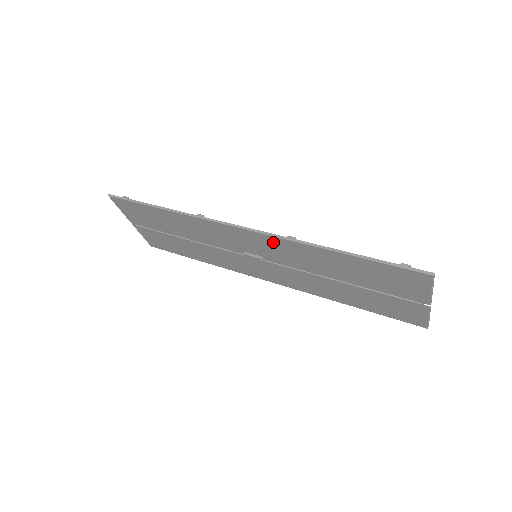
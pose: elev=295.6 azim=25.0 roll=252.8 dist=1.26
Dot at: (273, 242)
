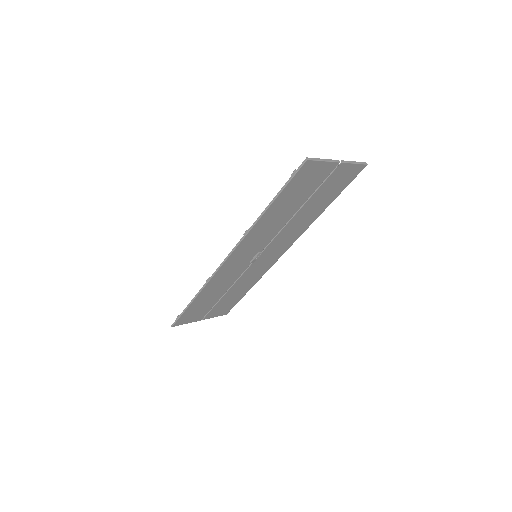
Dot at: (245, 245)
